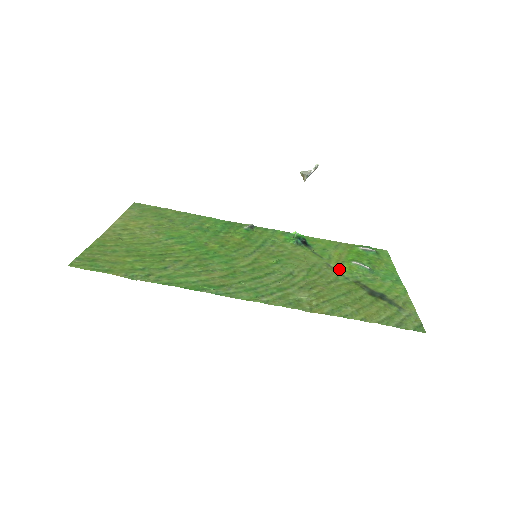
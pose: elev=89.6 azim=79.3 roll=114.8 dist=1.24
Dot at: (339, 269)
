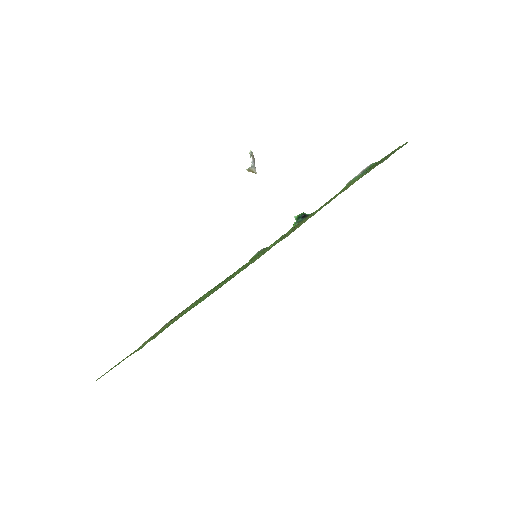
Dot at: occluded
